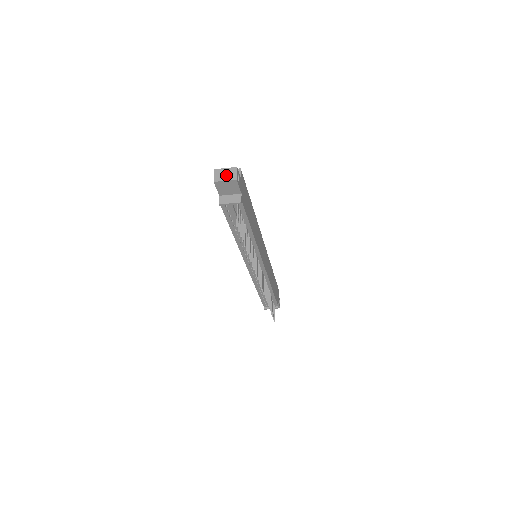
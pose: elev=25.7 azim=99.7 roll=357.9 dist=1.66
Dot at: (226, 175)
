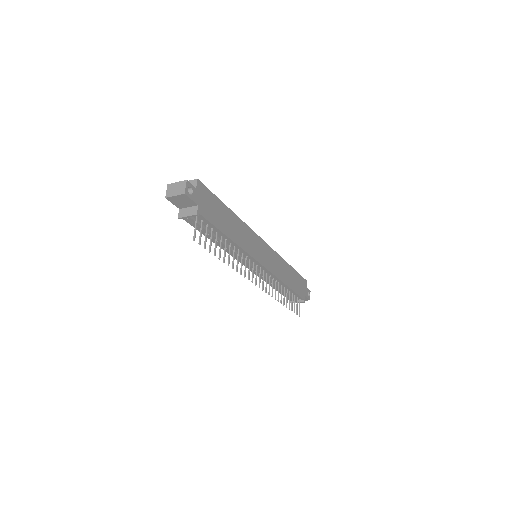
Dot at: (176, 190)
